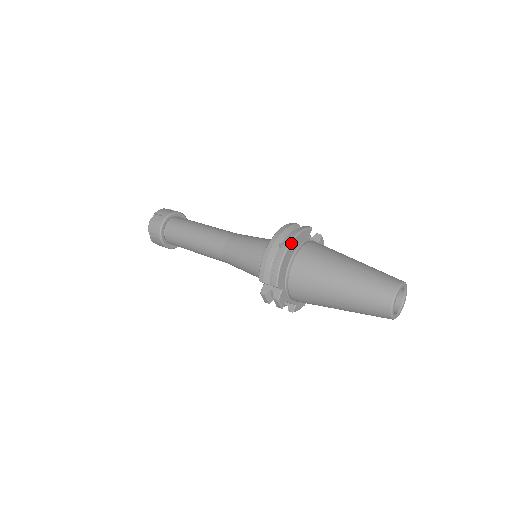
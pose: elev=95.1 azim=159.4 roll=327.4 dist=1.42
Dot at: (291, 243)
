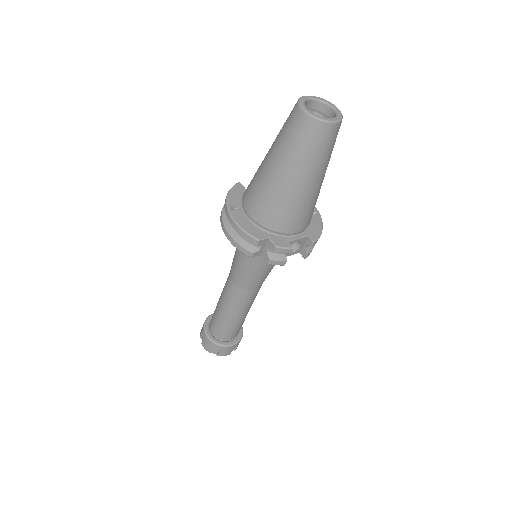
Dot at: (228, 206)
